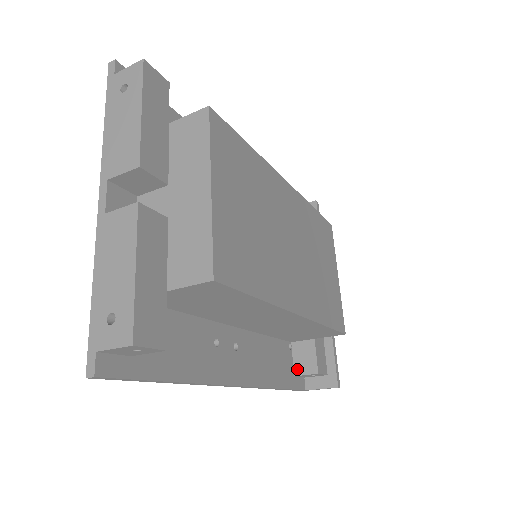
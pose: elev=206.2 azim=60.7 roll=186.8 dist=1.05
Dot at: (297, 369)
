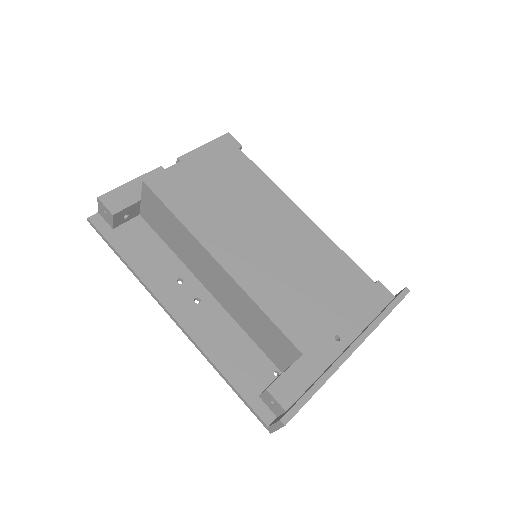
Dot at: occluded
